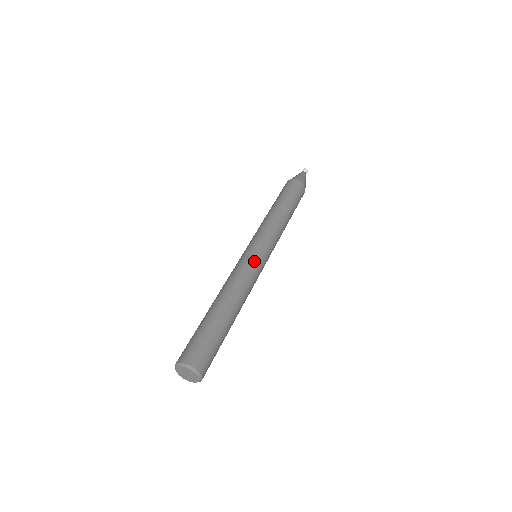
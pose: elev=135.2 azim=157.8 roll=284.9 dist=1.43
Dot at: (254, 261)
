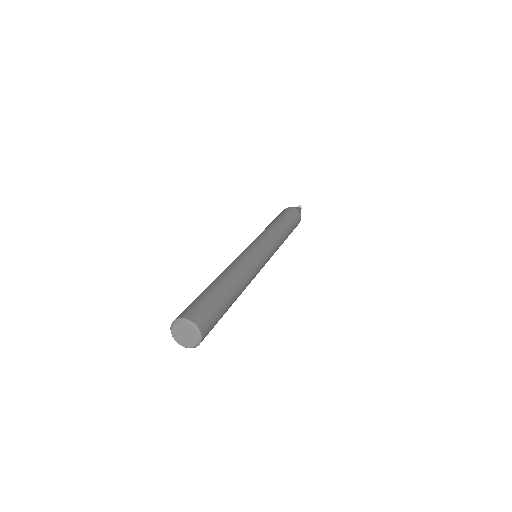
Dot at: (261, 261)
